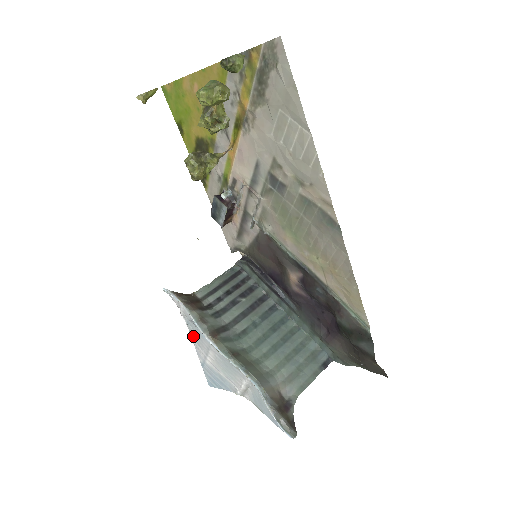
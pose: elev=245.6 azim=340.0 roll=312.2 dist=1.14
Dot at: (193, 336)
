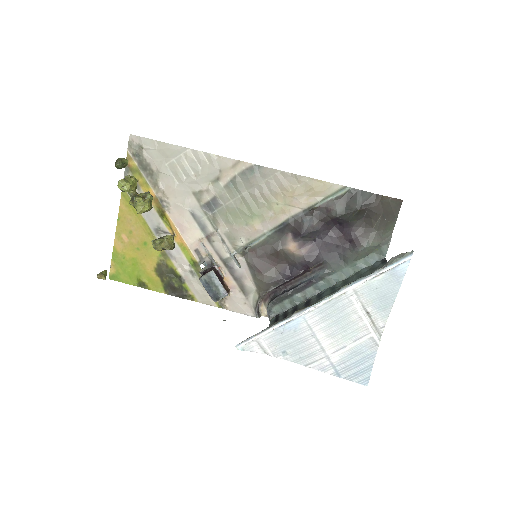
Dot at: (300, 358)
